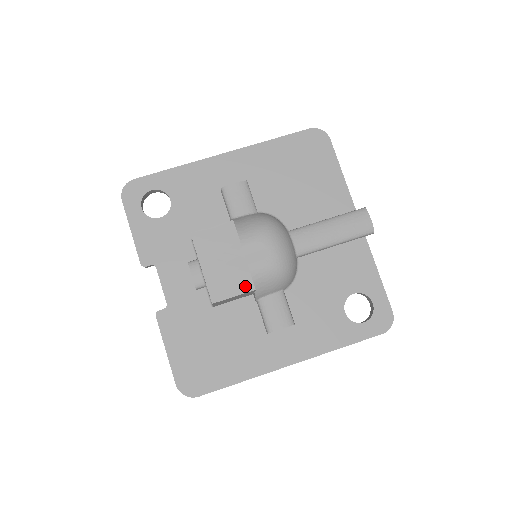
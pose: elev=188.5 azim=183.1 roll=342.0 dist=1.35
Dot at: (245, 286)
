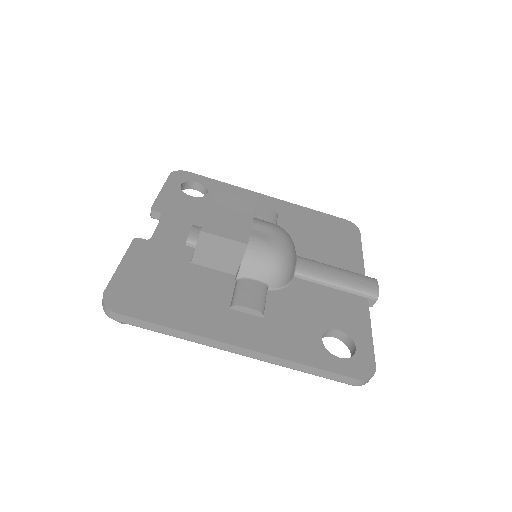
Dot at: (240, 237)
